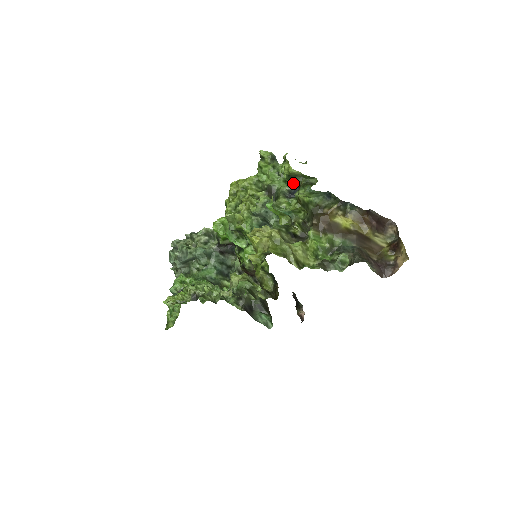
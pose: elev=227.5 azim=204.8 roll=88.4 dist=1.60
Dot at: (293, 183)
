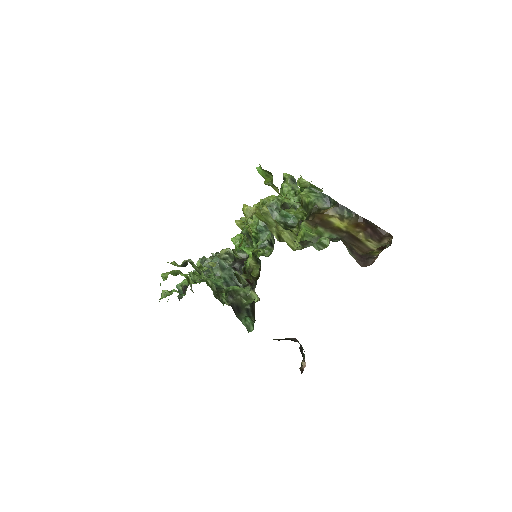
Dot at: occluded
